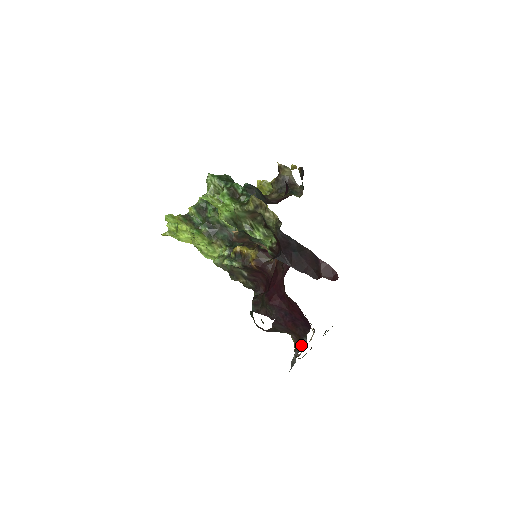
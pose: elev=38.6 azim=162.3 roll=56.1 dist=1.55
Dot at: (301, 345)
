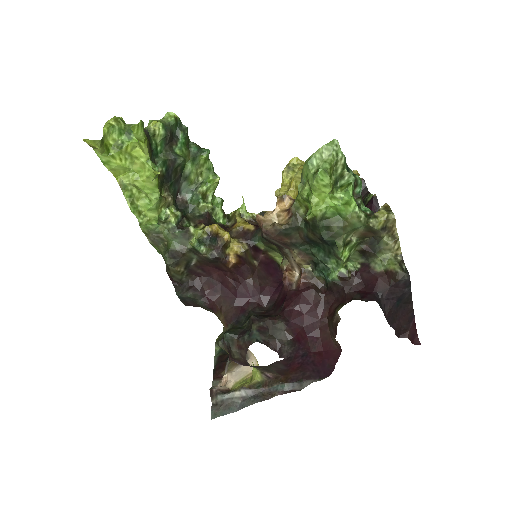
Dot at: (282, 389)
